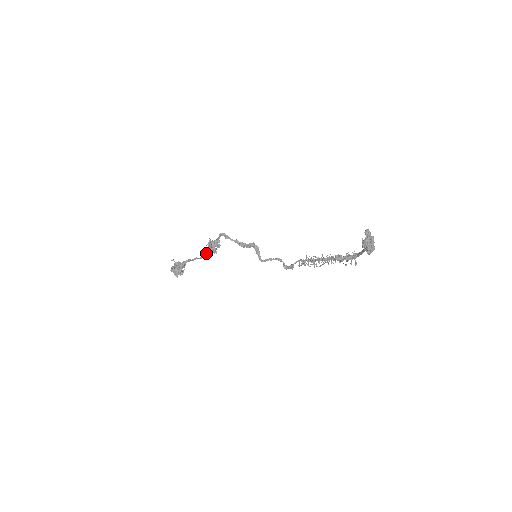
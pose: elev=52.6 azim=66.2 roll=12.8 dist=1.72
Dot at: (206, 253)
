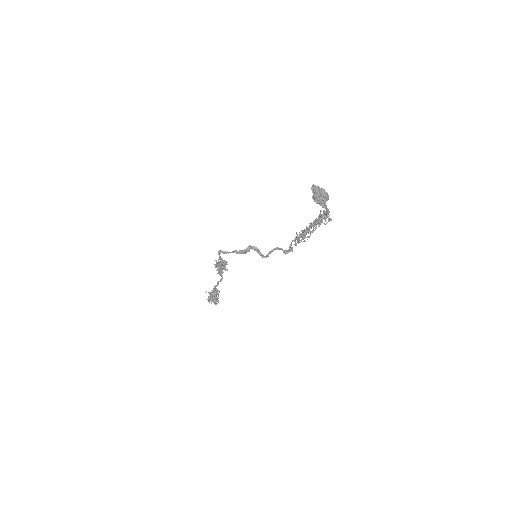
Dot at: (219, 274)
